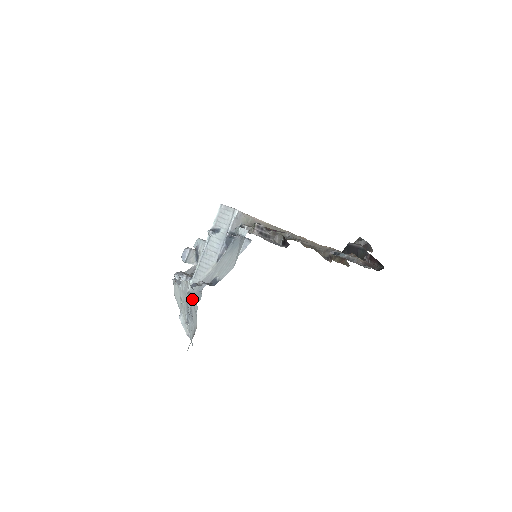
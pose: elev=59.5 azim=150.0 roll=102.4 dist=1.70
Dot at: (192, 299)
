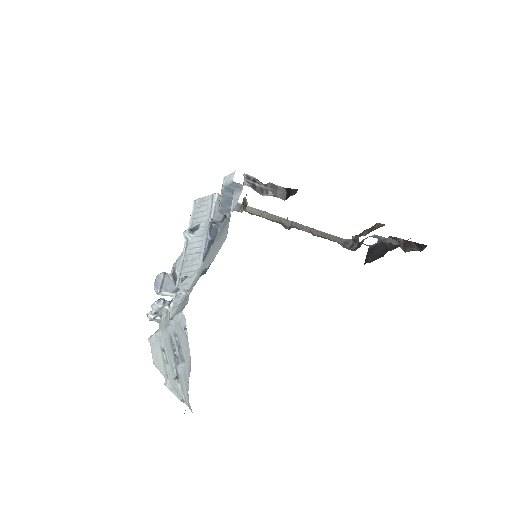
Dot at: (176, 314)
